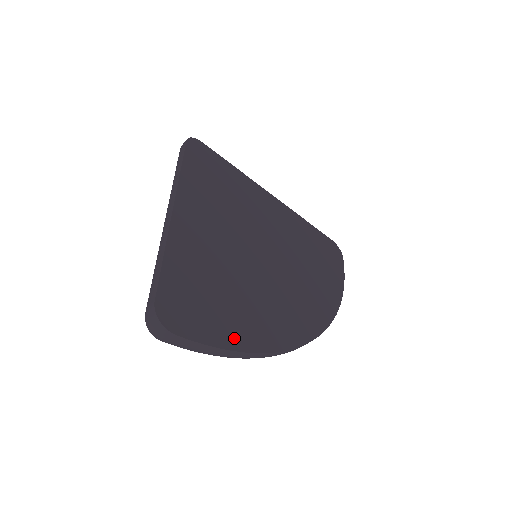
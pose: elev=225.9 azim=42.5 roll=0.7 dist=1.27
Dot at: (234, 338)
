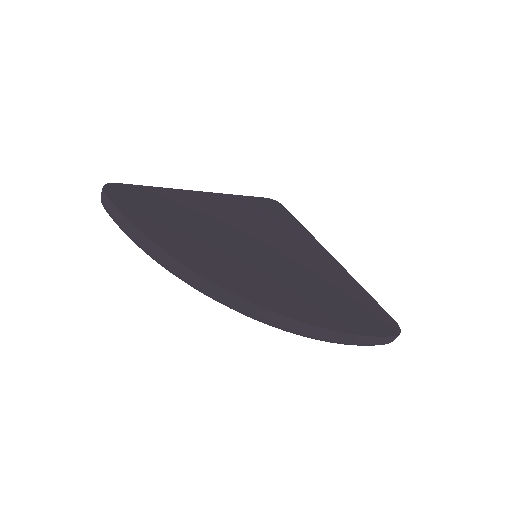
Dot at: (144, 225)
